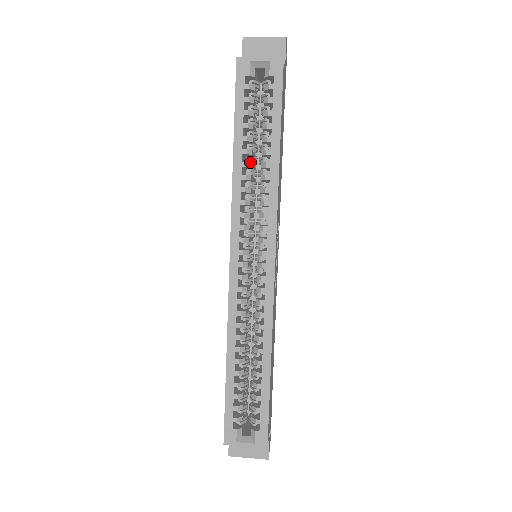
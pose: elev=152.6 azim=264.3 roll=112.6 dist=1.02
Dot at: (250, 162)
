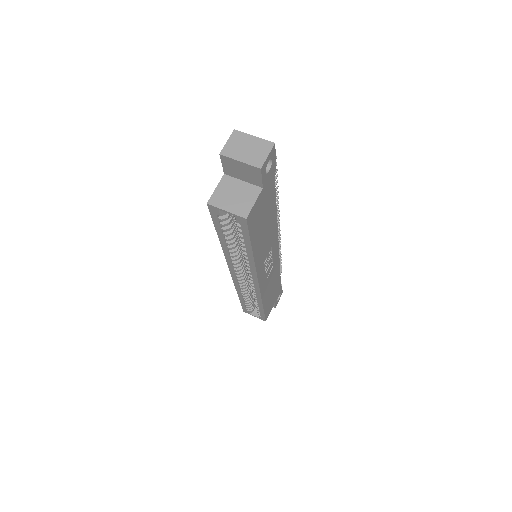
Dot at: (234, 247)
